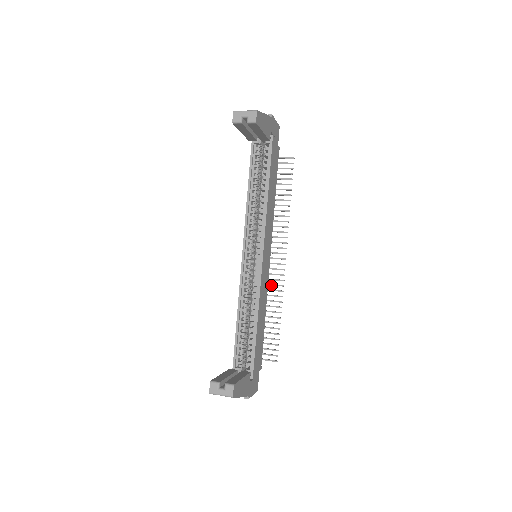
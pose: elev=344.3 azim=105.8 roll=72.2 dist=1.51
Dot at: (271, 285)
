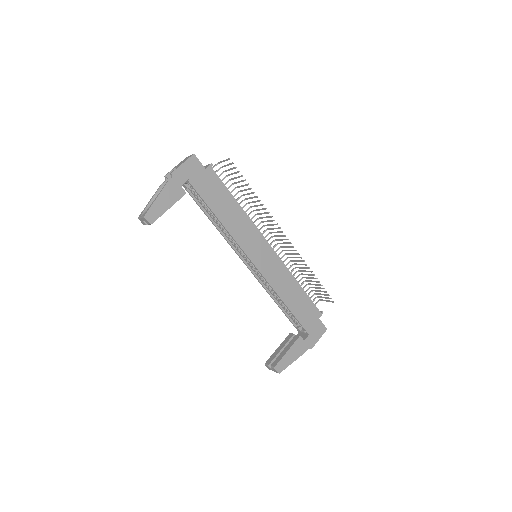
Dot at: occluded
